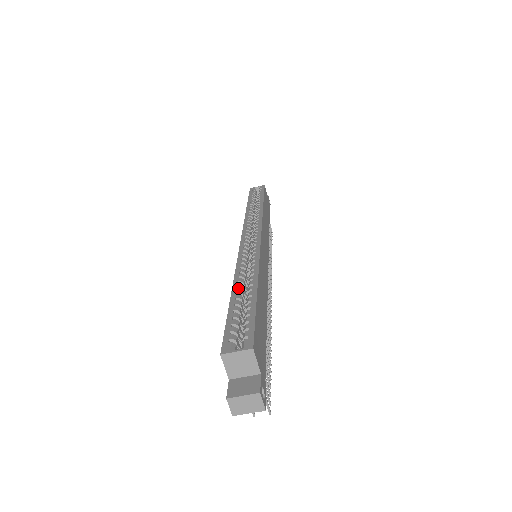
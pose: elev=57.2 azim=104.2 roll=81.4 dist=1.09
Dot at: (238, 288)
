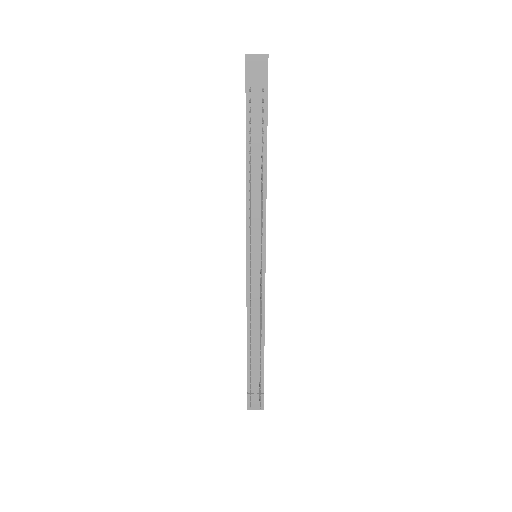
Dot at: occluded
